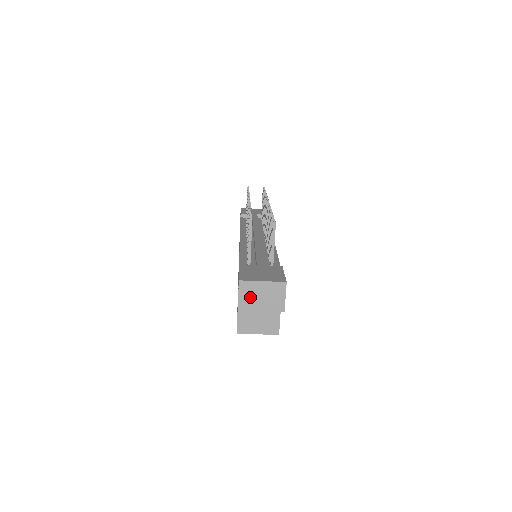
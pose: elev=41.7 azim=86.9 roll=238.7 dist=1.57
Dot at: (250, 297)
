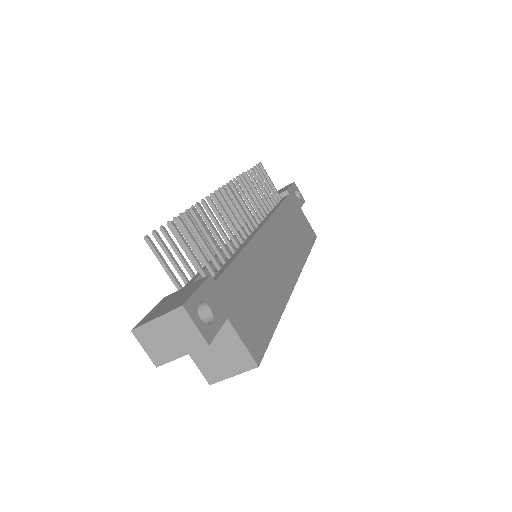
Dot at: (157, 345)
